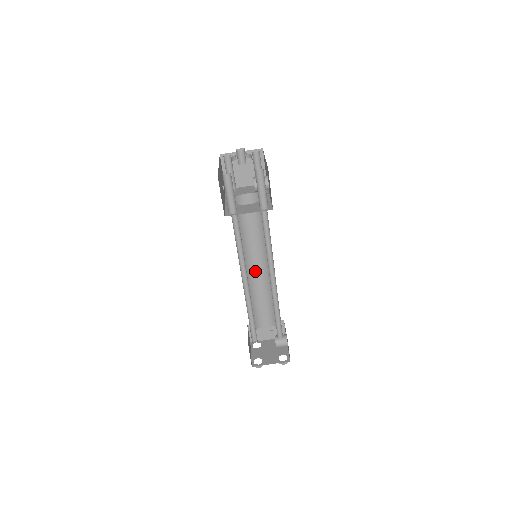
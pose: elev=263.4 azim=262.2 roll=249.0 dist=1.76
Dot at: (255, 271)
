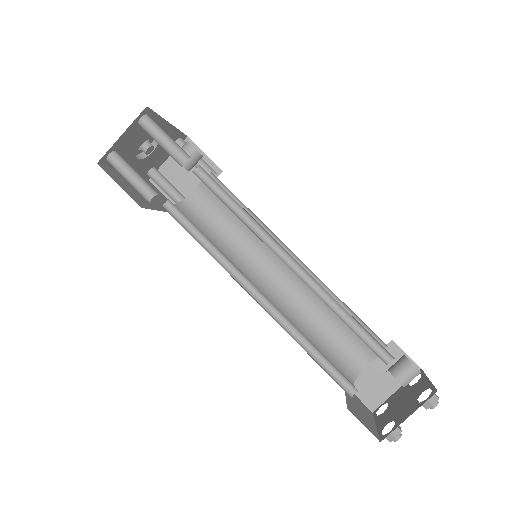
Dot at: (283, 287)
